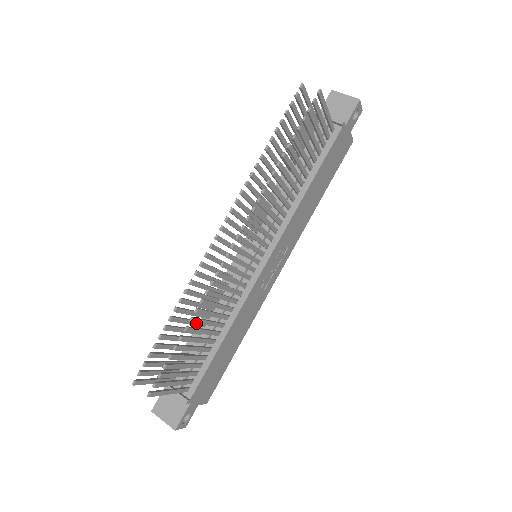
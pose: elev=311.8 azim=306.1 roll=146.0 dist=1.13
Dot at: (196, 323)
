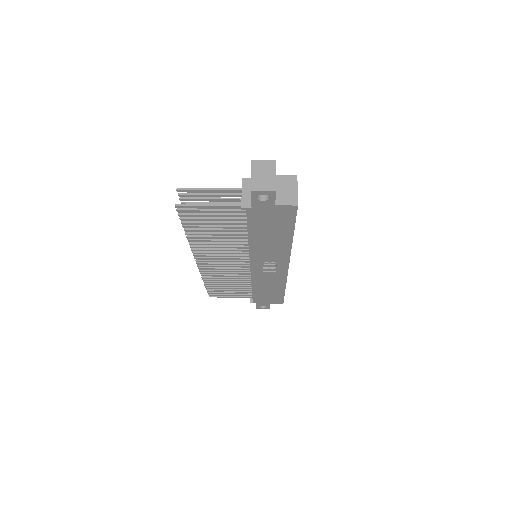
Dot at: (212, 282)
